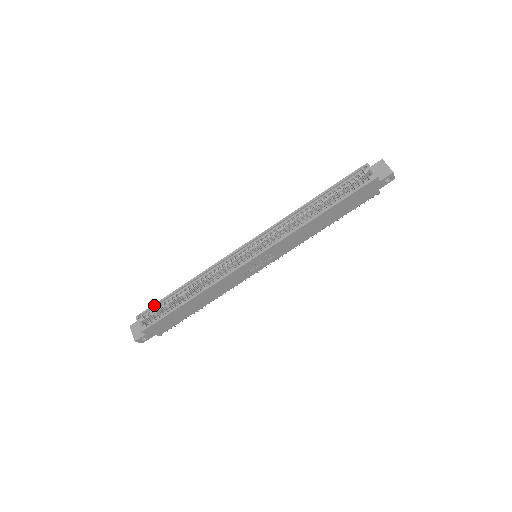
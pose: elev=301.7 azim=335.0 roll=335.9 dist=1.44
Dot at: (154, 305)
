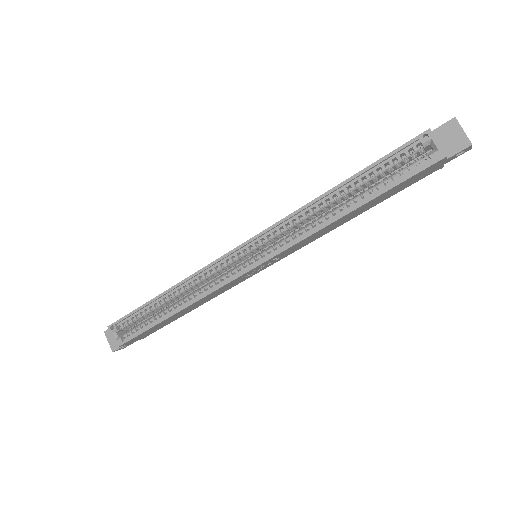
Dot at: (128, 315)
